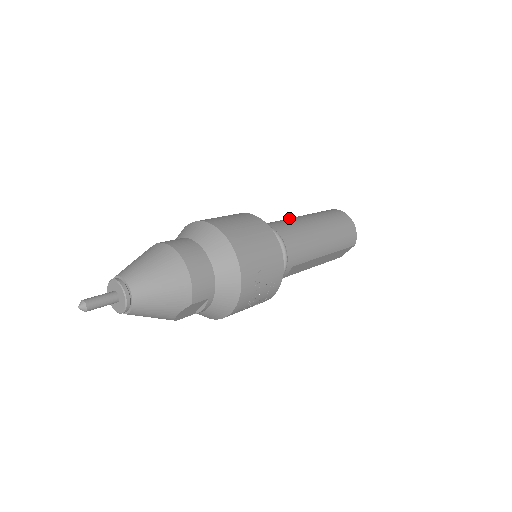
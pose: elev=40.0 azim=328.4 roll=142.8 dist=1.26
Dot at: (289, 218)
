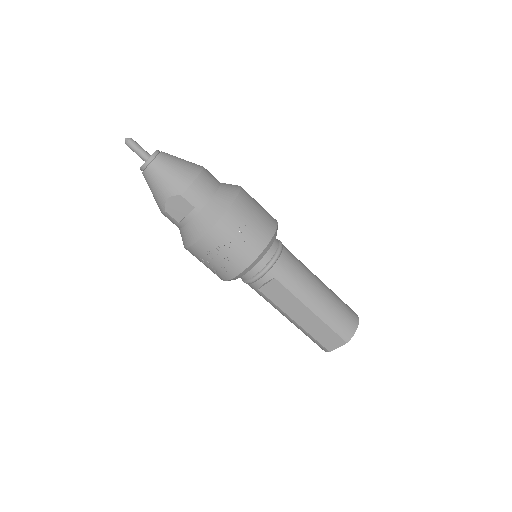
Dot at: occluded
